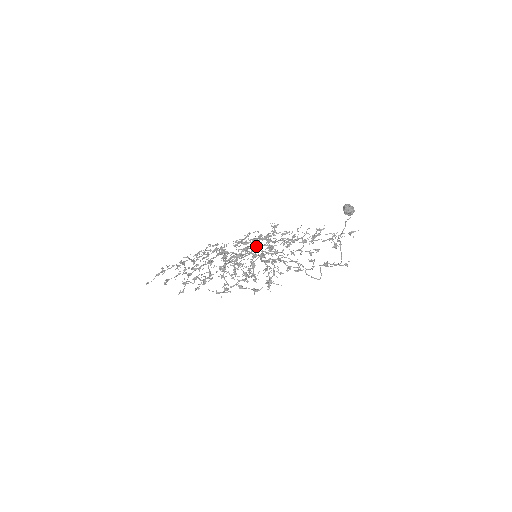
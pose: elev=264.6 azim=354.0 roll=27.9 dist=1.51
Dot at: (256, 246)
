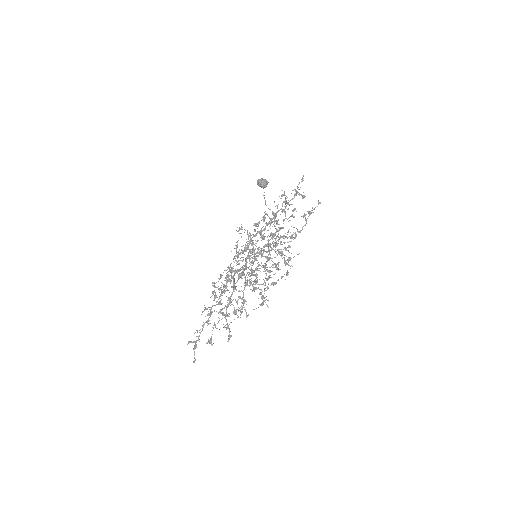
Dot at: occluded
